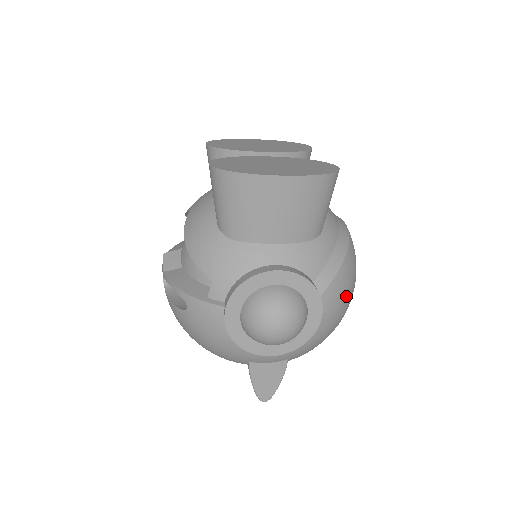
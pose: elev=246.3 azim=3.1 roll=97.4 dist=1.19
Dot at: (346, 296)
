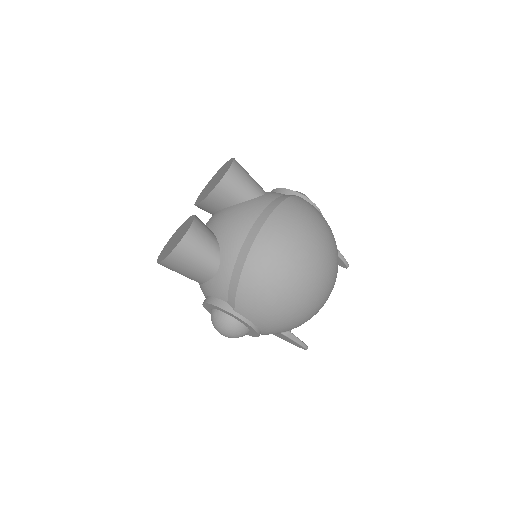
Dot at: (263, 300)
